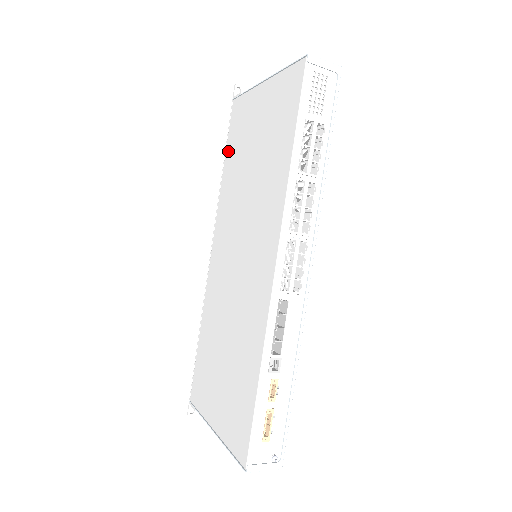
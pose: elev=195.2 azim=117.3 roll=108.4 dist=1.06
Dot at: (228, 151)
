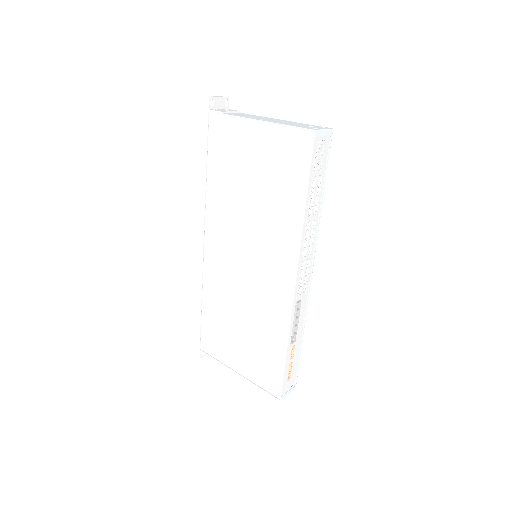
Dot at: (212, 162)
